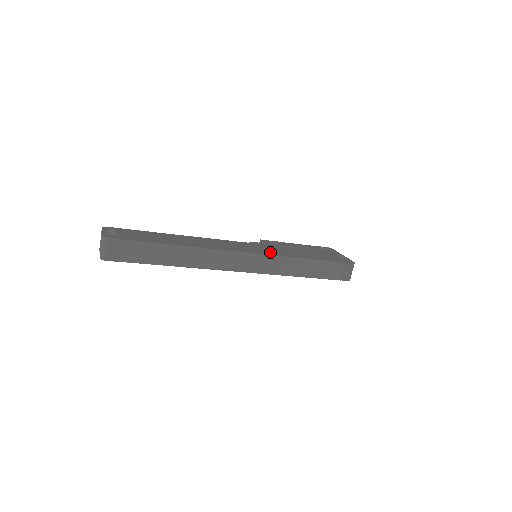
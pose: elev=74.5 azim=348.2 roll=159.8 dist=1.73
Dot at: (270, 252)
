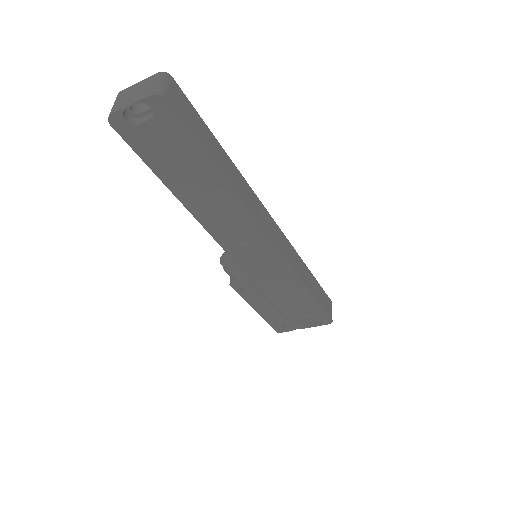
Dot at: occluded
